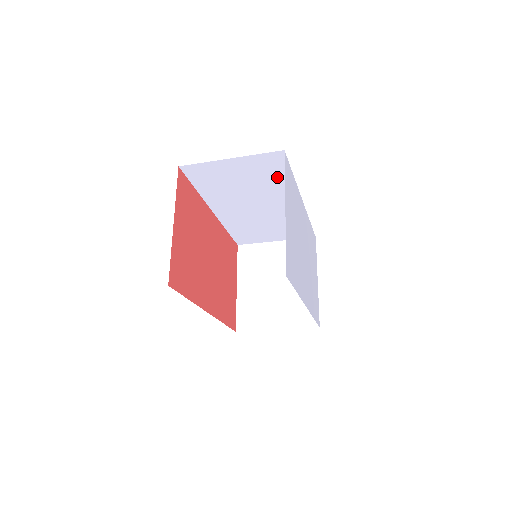
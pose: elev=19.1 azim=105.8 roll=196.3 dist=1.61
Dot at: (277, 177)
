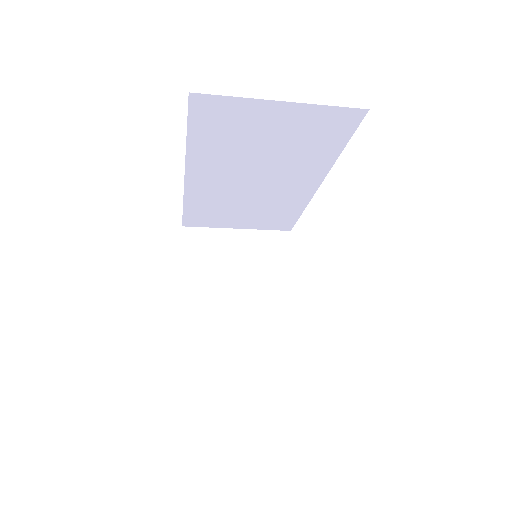
Dot at: (320, 146)
